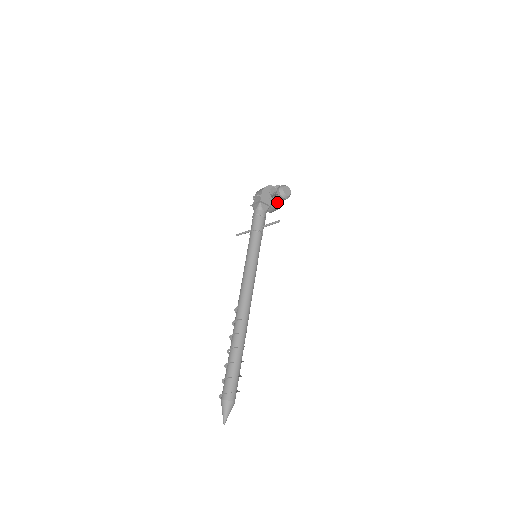
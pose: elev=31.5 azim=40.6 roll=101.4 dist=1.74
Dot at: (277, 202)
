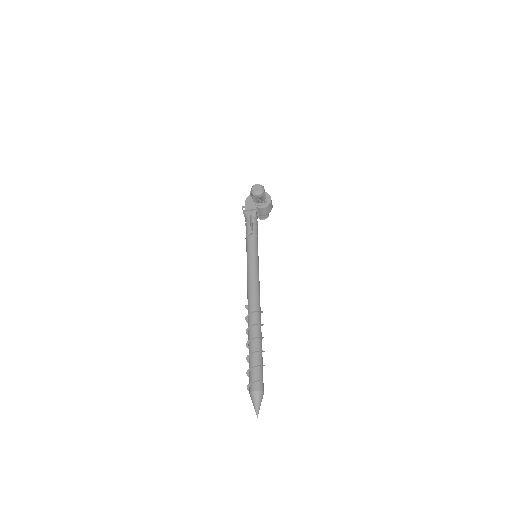
Dot at: (261, 202)
